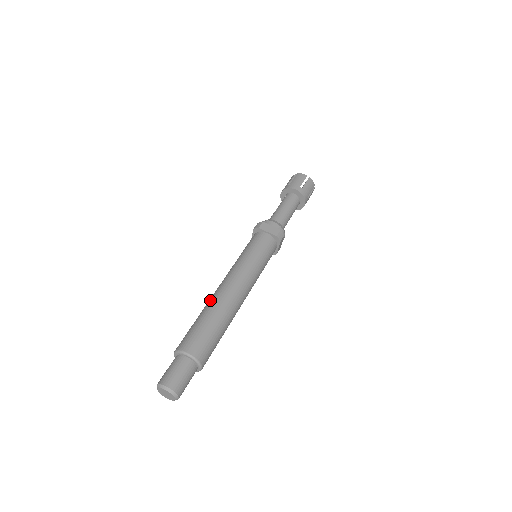
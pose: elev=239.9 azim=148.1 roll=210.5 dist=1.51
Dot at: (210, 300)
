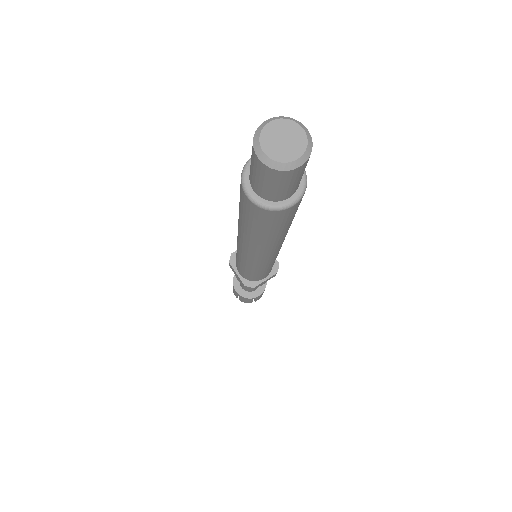
Dot at: occluded
